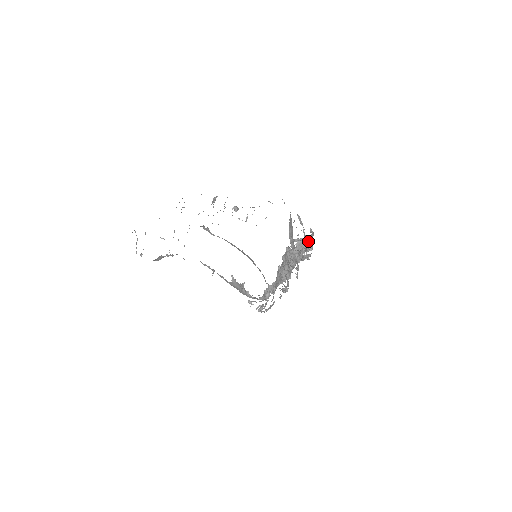
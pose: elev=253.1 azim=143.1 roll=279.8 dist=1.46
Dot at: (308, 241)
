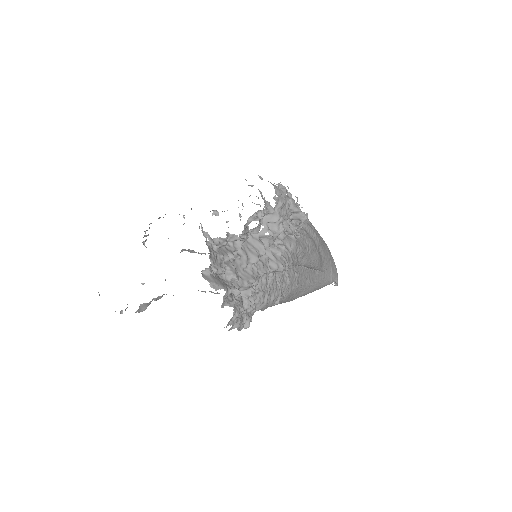
Dot at: (258, 214)
